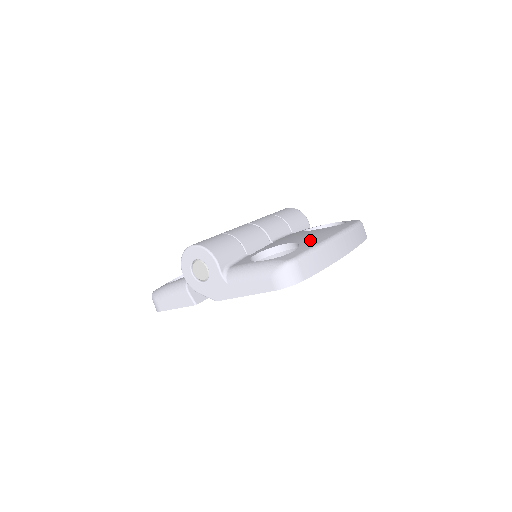
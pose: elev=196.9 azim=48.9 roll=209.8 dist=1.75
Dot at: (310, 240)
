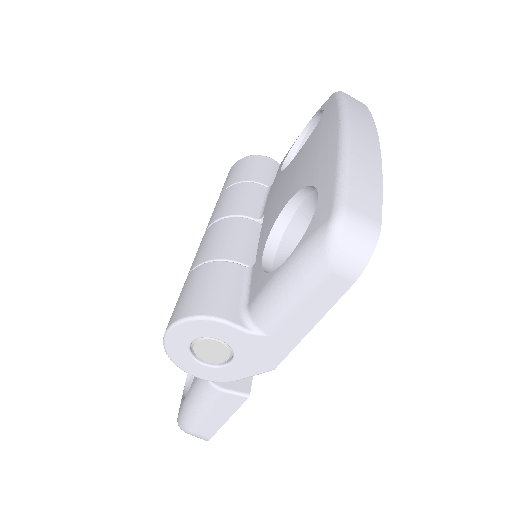
Dot at: (317, 165)
